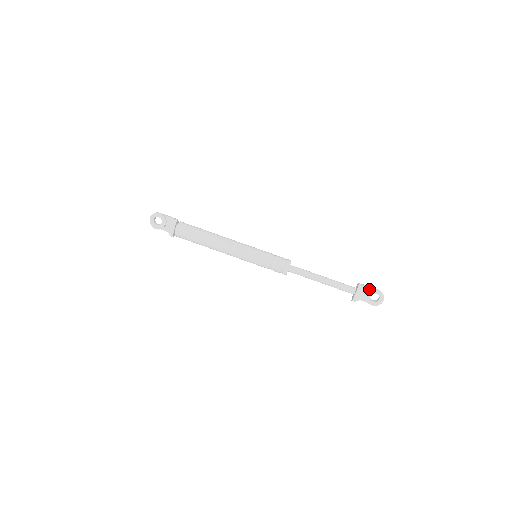
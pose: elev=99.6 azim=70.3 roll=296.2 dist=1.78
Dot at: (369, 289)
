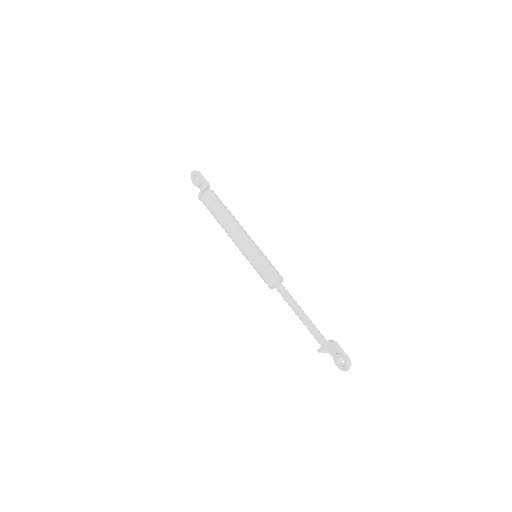
Dot at: (339, 351)
